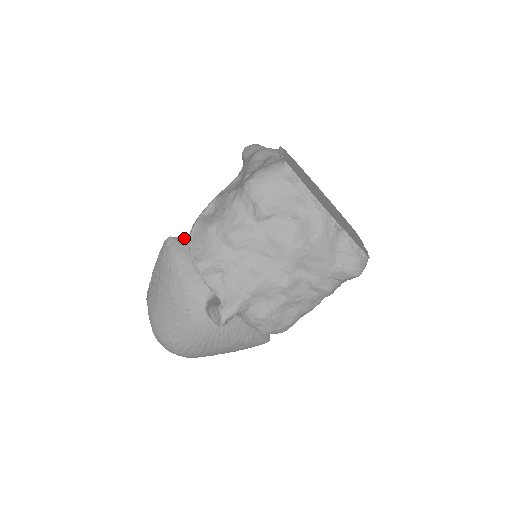
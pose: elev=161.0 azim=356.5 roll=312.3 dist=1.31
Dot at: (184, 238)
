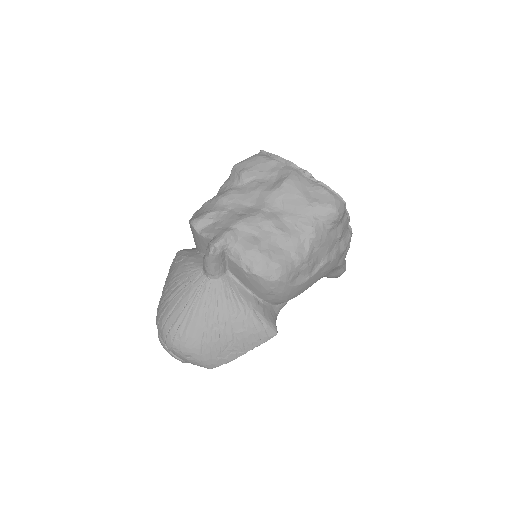
Dot at: occluded
